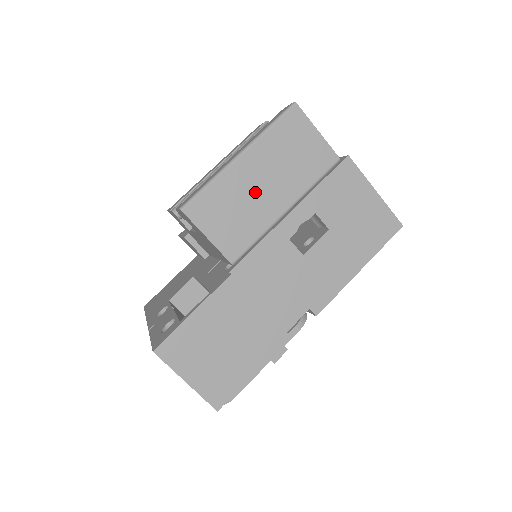
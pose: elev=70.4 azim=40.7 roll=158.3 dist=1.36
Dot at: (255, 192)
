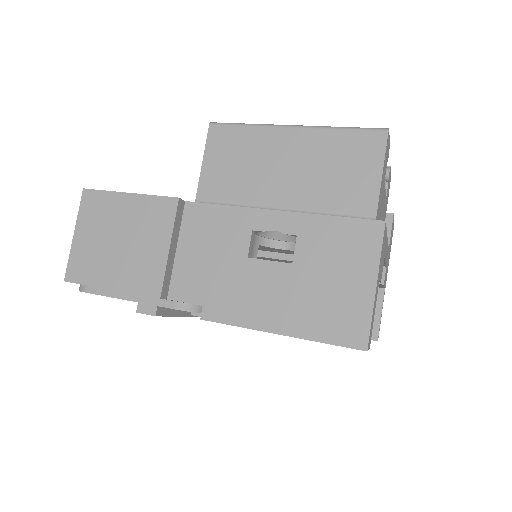
Dot at: (272, 166)
